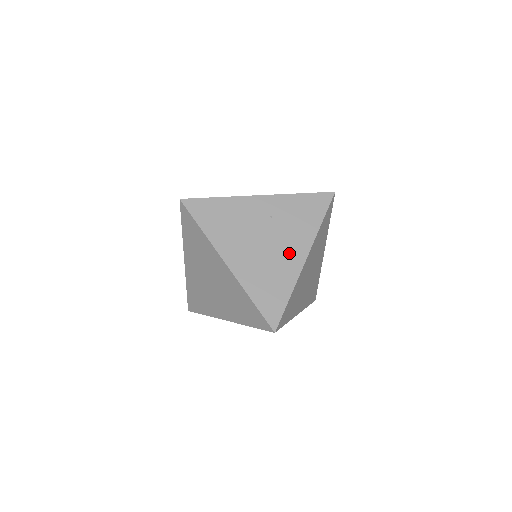
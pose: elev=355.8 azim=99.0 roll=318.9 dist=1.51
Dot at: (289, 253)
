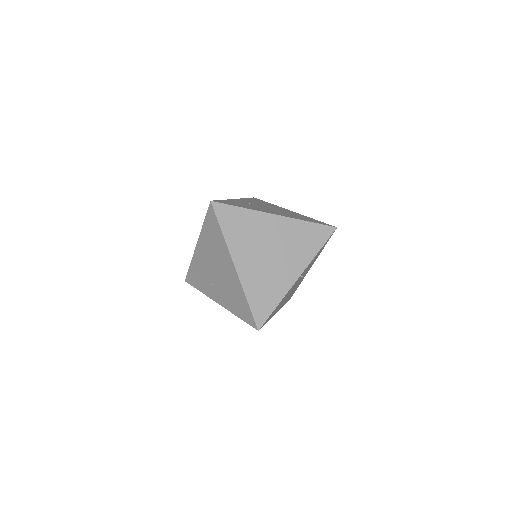
Dot at: occluded
